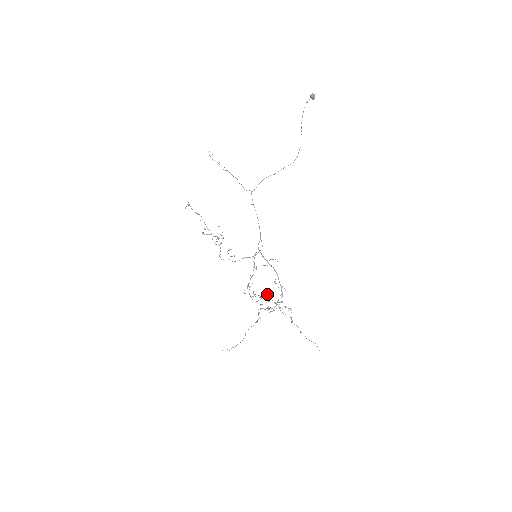
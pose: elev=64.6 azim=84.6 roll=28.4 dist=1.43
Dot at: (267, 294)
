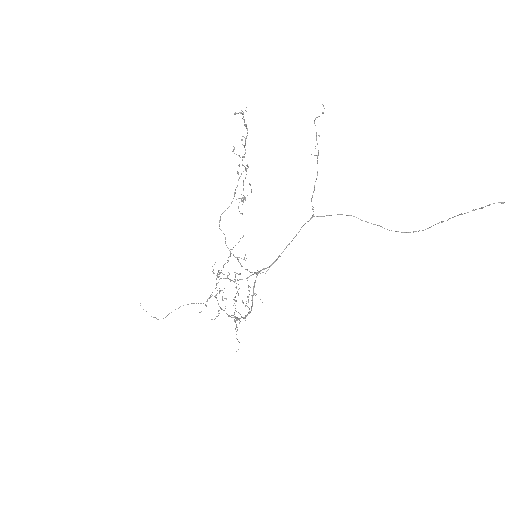
Dot at: (239, 273)
